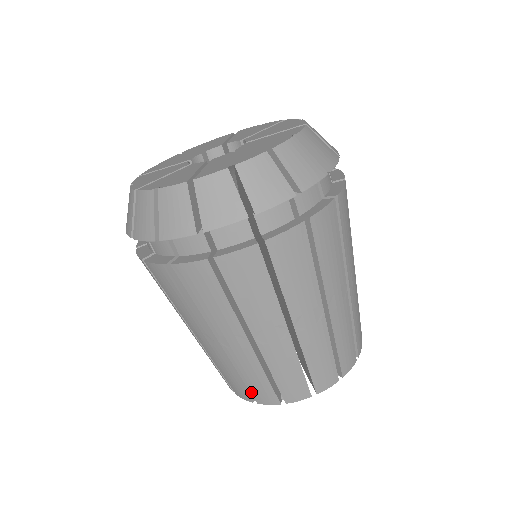
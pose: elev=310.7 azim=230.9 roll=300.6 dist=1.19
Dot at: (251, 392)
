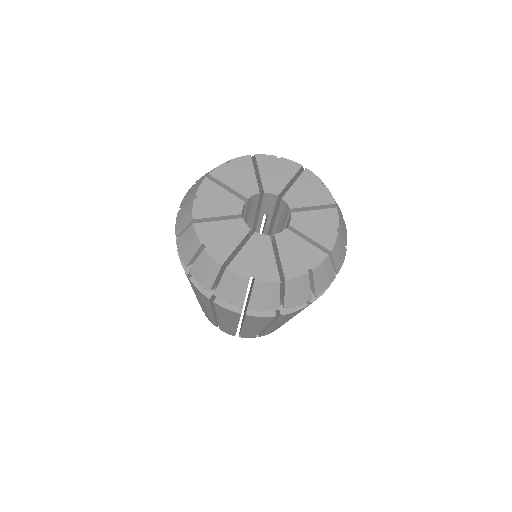
Dot at: (240, 335)
